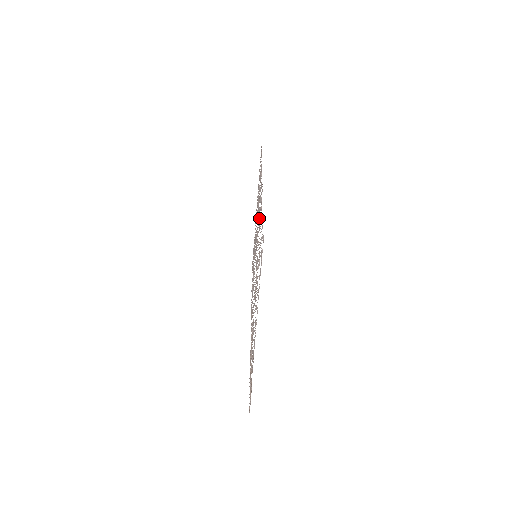
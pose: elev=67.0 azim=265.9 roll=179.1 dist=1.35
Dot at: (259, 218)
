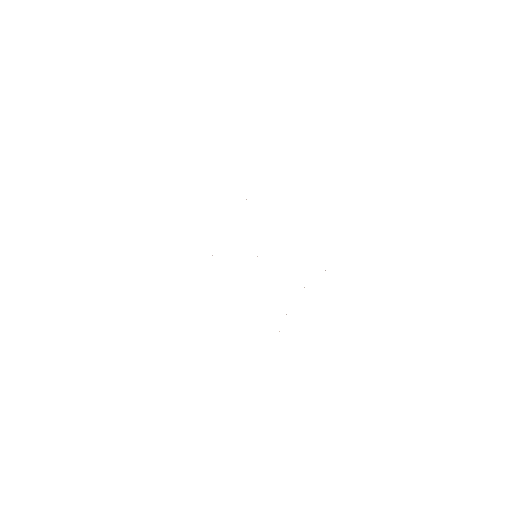
Dot at: occluded
